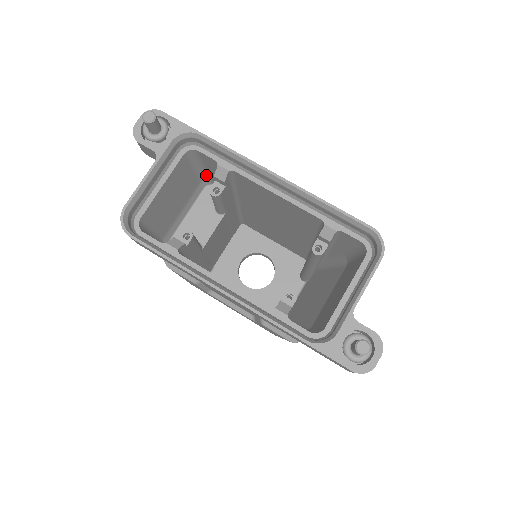
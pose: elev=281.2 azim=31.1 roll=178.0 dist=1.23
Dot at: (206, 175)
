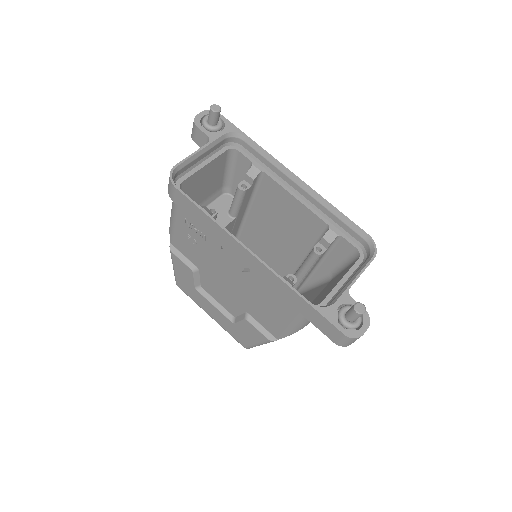
Dot at: (230, 182)
